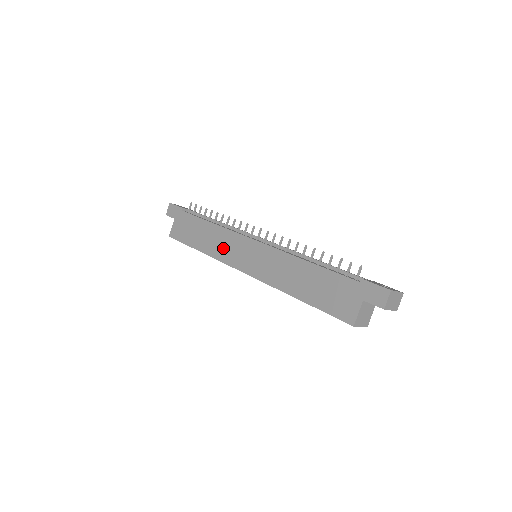
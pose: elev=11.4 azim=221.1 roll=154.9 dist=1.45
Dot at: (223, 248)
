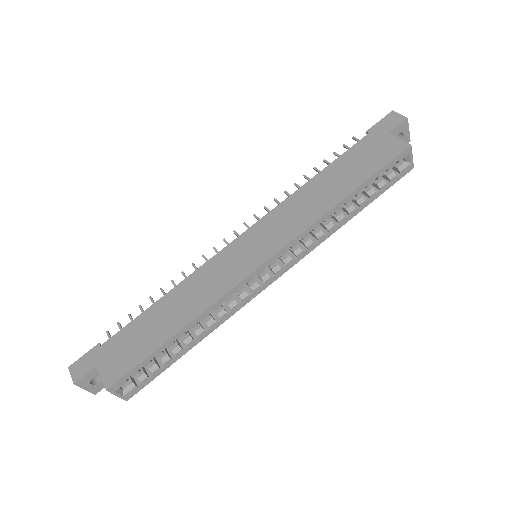
Dot at: (212, 284)
